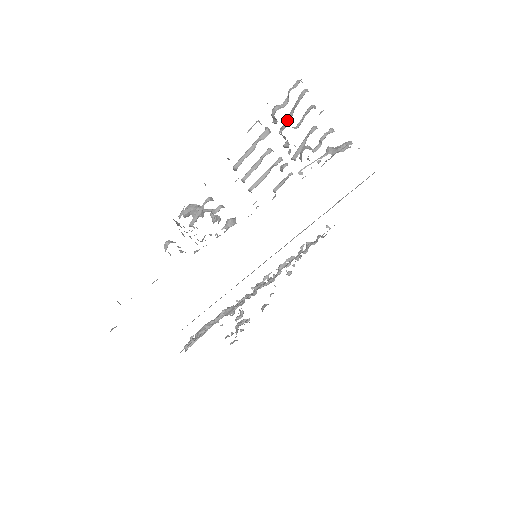
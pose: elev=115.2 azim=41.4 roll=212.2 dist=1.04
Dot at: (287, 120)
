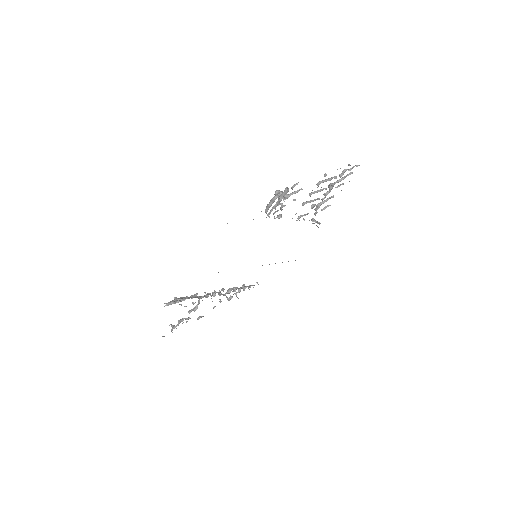
Dot at: (340, 180)
